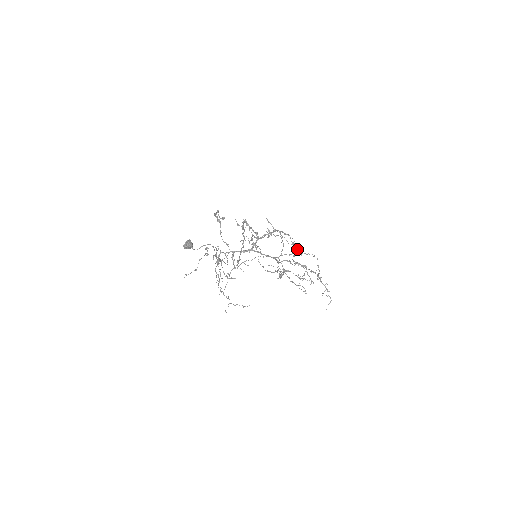
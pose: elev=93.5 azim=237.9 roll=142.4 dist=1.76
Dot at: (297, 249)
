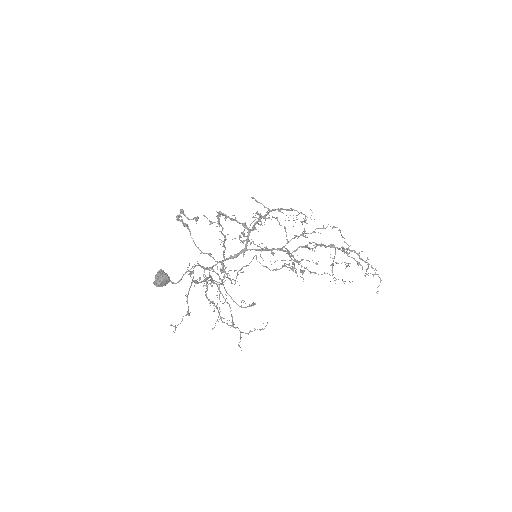
Dot at: occluded
